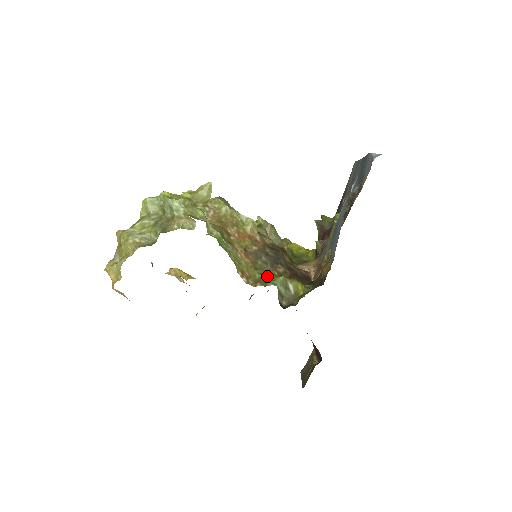
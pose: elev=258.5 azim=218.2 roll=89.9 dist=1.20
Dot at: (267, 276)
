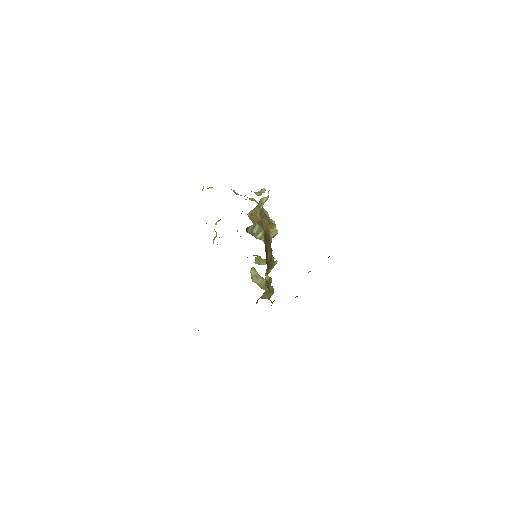
Dot at: occluded
